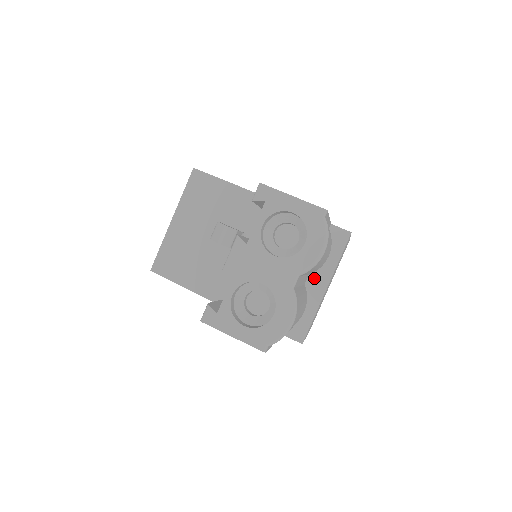
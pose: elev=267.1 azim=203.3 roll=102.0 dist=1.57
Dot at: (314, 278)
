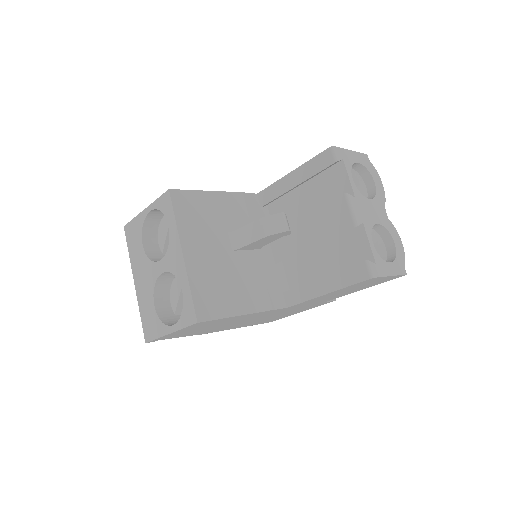
Dot at: occluded
